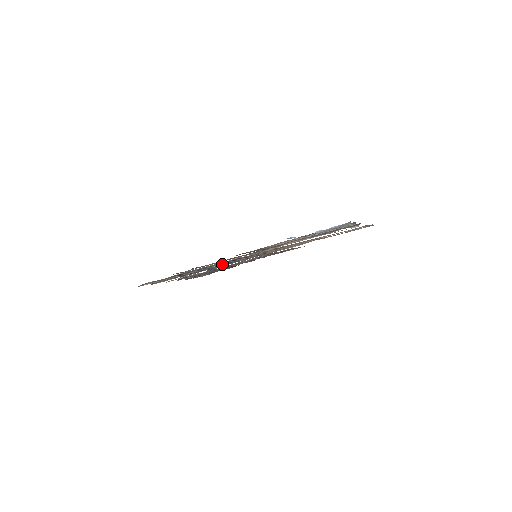
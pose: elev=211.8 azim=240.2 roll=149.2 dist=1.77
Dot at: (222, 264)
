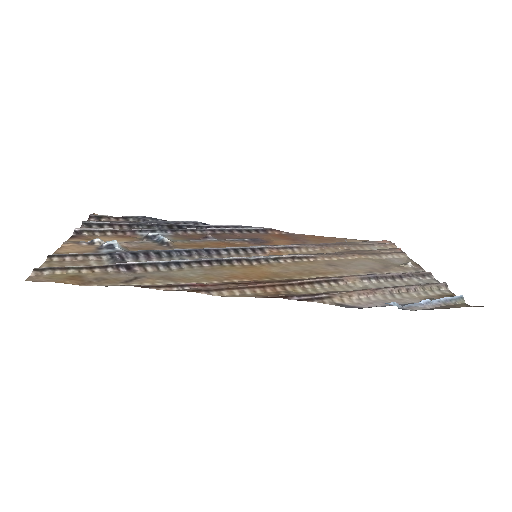
Dot at: (210, 264)
